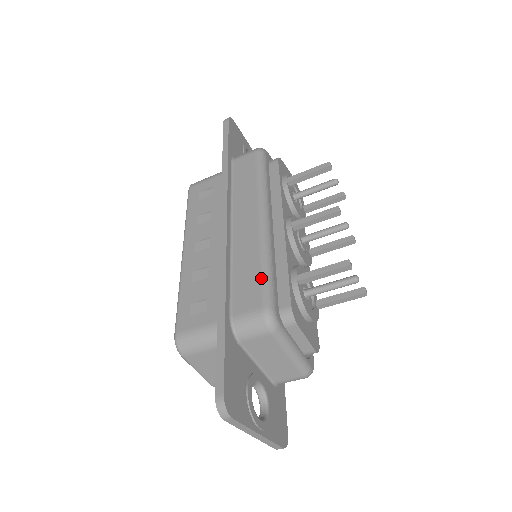
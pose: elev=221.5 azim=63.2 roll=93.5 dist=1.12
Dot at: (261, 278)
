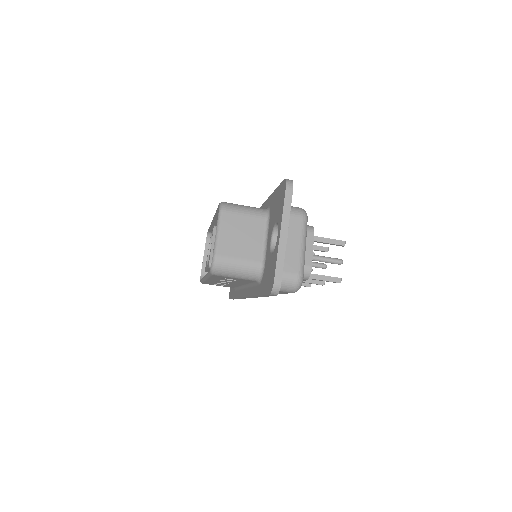
Dot at: occluded
